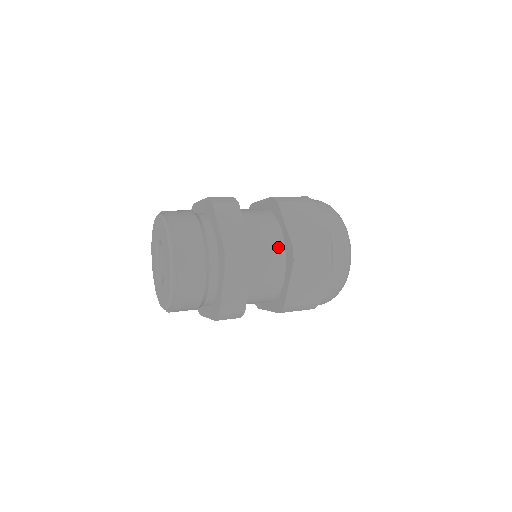
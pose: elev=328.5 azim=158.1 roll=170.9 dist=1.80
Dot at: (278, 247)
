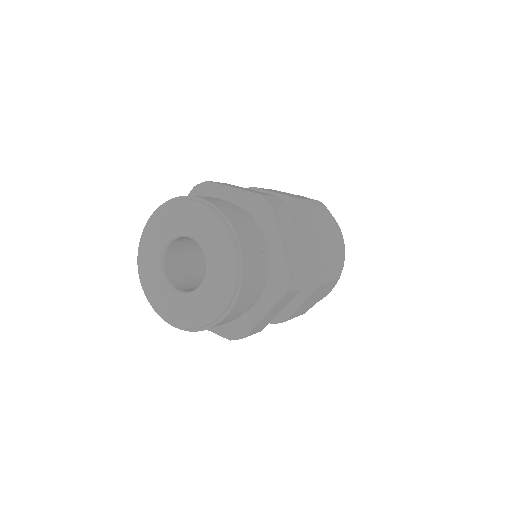
Dot at: (306, 263)
